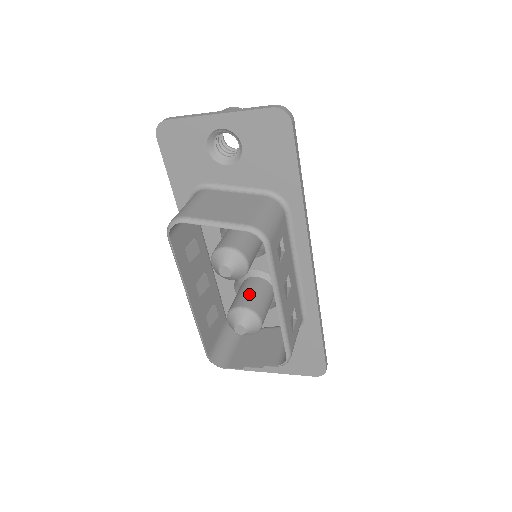
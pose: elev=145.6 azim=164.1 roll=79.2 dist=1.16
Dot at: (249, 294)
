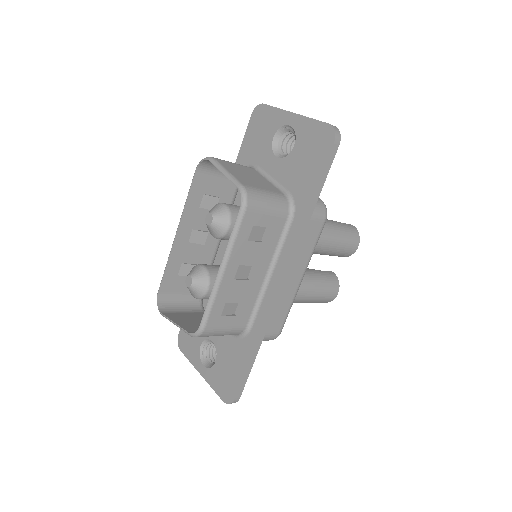
Dot at: occluded
